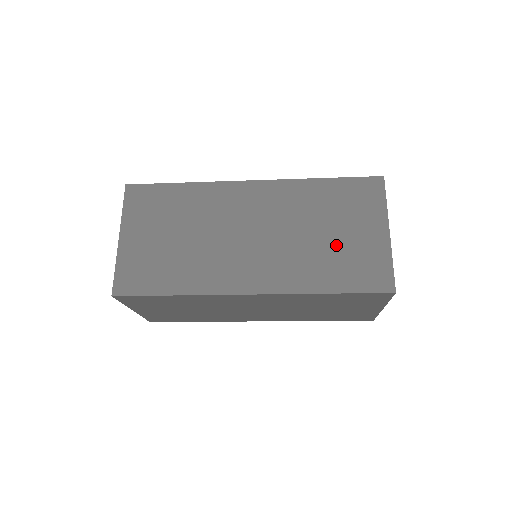
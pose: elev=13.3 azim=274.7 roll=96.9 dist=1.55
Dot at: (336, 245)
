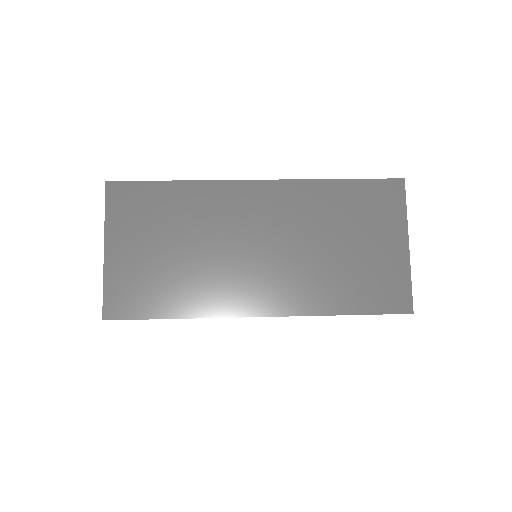
Dot at: (352, 260)
